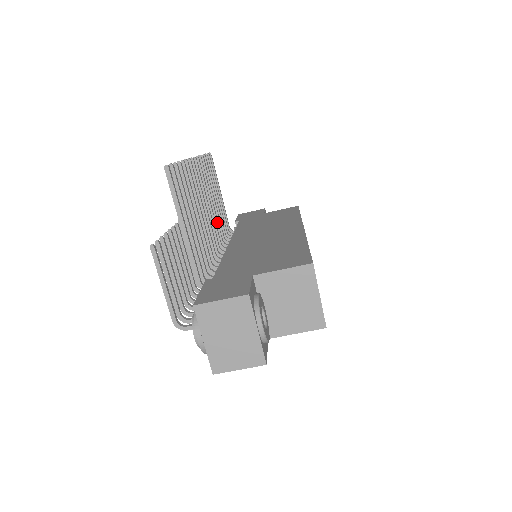
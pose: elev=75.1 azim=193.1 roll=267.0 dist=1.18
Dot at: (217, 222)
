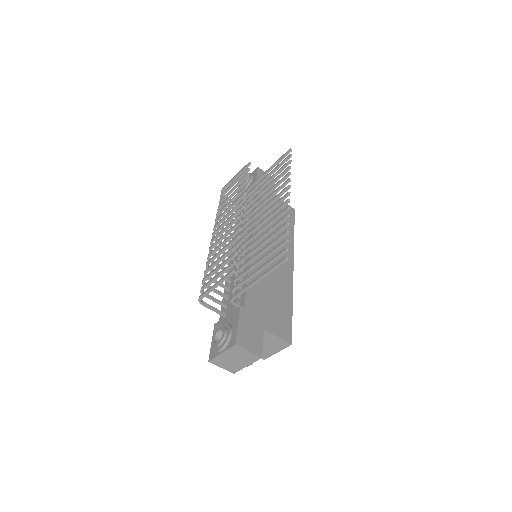
Dot at: occluded
